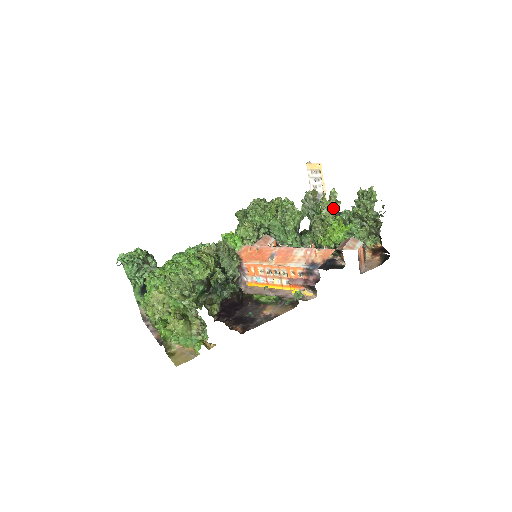
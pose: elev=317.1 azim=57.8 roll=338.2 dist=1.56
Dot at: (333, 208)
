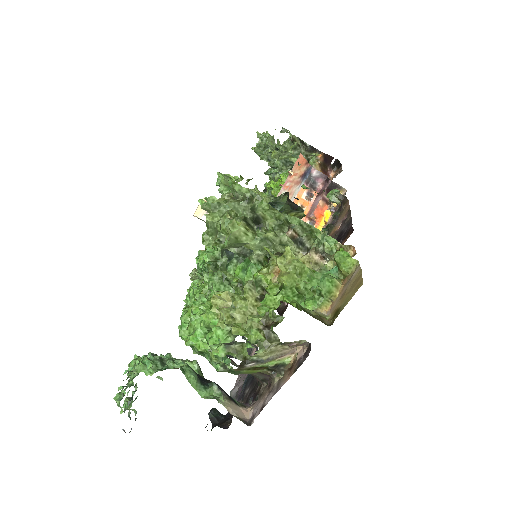
Dot at: (255, 187)
